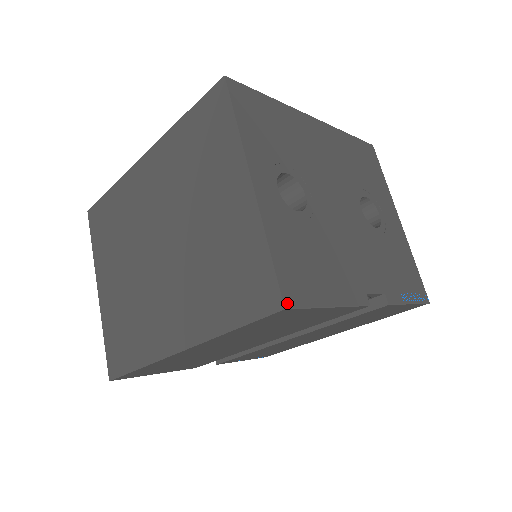
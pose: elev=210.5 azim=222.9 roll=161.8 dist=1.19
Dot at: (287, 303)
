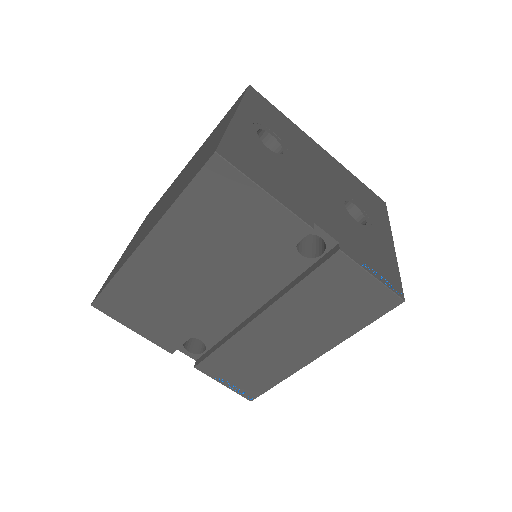
Dot at: (220, 152)
